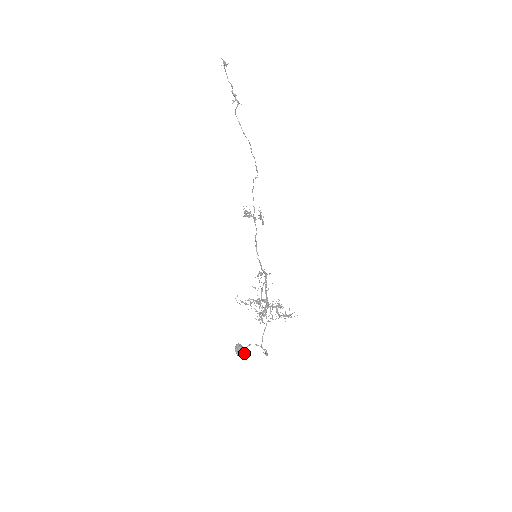
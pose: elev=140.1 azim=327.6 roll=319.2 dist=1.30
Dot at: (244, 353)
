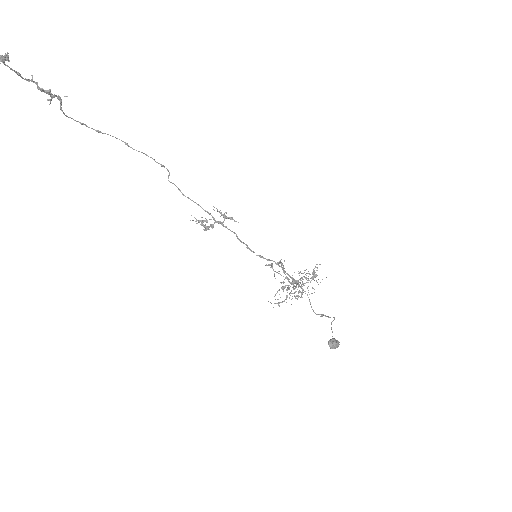
Dot at: occluded
